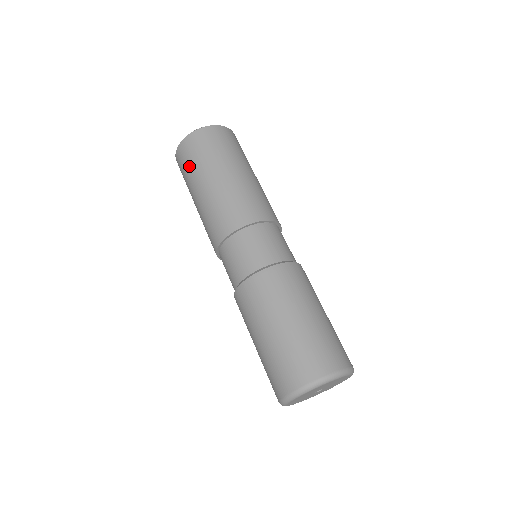
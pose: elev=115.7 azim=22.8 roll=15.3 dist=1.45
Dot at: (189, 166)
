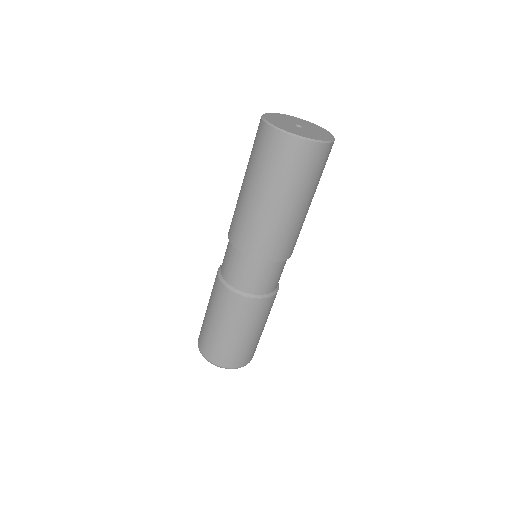
Dot at: (254, 154)
